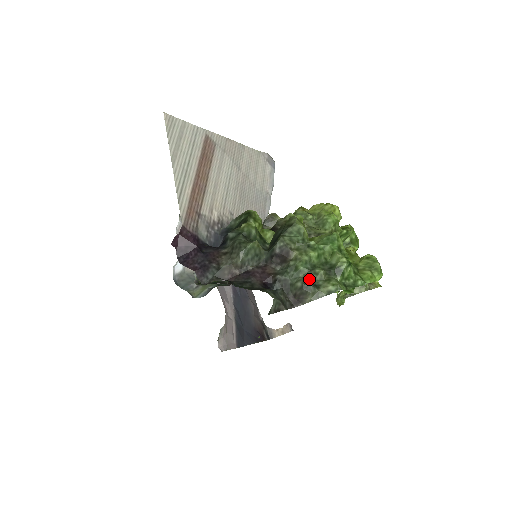
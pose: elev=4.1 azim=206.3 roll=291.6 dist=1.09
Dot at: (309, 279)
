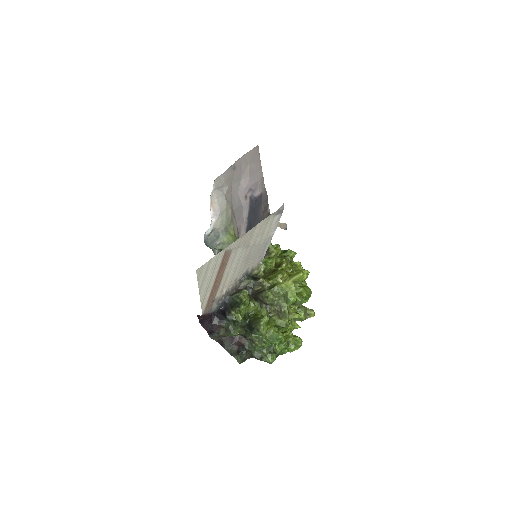
Dot at: (259, 354)
